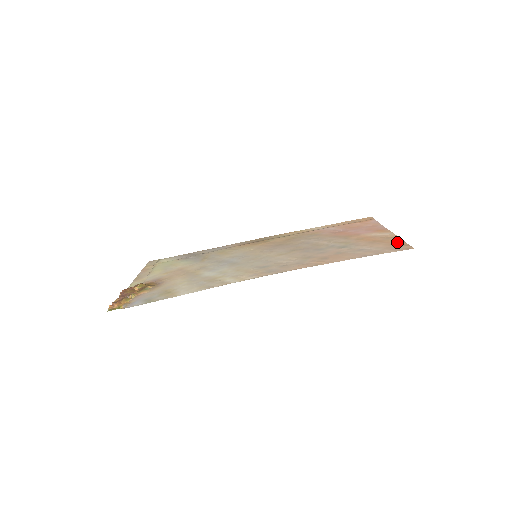
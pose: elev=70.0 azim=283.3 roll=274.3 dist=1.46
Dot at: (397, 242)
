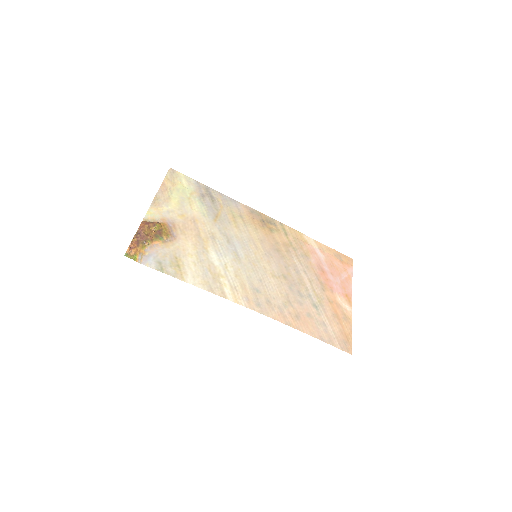
Dot at: (348, 332)
